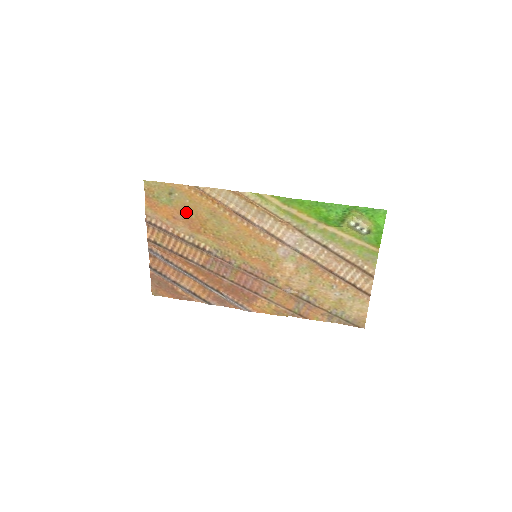
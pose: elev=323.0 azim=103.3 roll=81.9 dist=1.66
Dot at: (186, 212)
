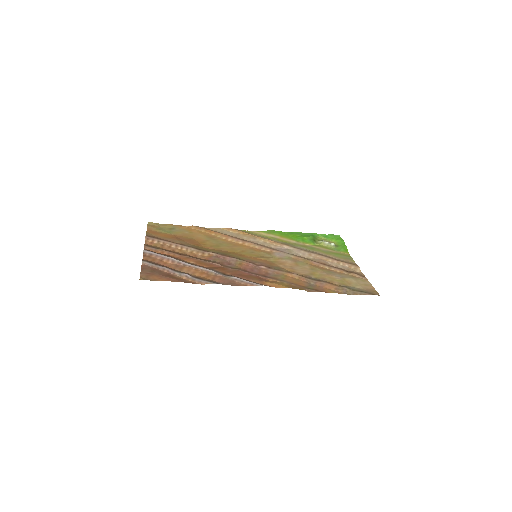
Dot at: (186, 237)
